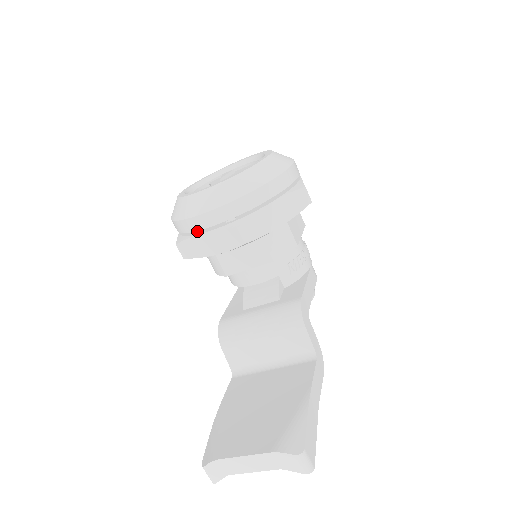
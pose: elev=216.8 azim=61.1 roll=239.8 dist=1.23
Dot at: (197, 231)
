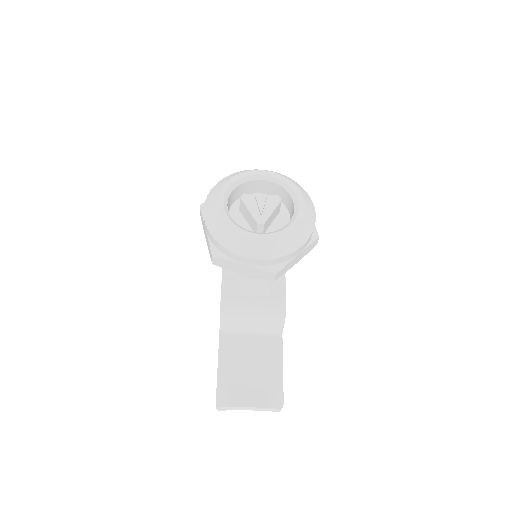
Dot at: occluded
